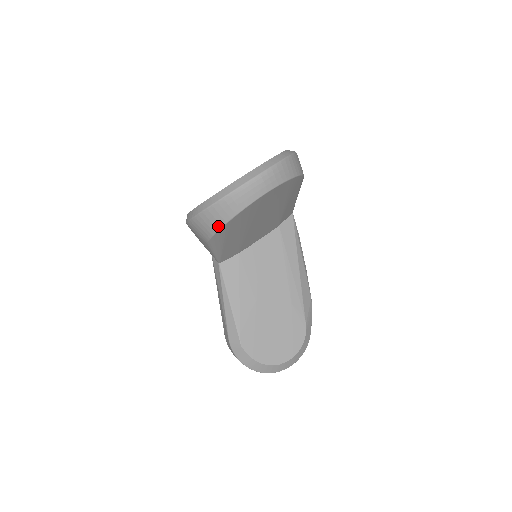
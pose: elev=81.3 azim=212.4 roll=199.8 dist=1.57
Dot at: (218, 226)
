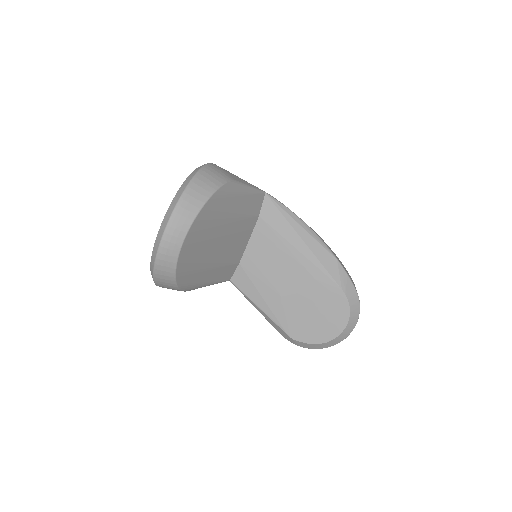
Dot at: (175, 288)
